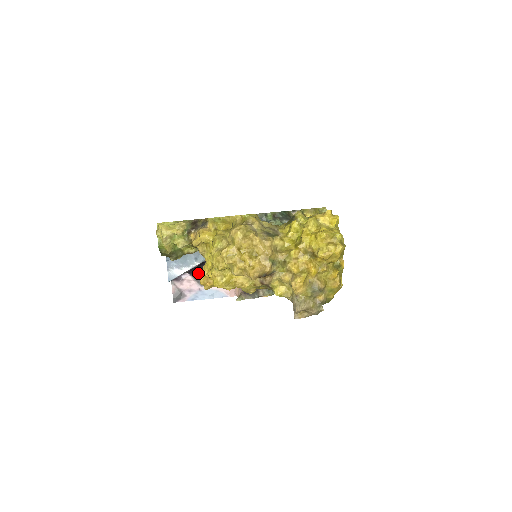
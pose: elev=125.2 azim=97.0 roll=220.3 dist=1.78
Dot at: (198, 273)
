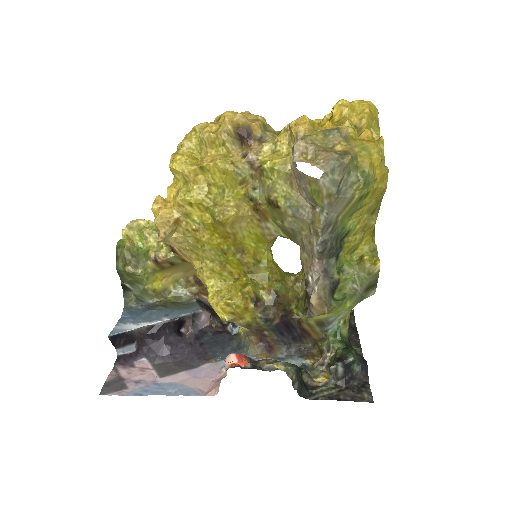
Dot at: (163, 356)
